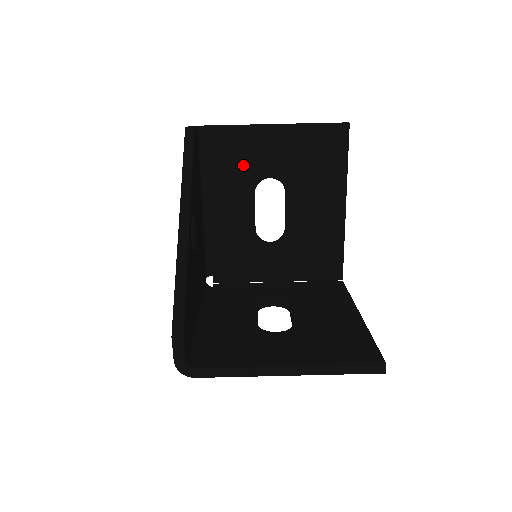
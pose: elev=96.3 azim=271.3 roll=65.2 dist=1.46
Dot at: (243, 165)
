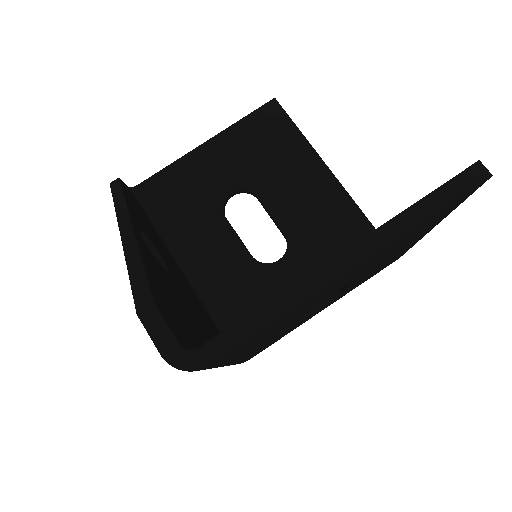
Dot at: (196, 197)
